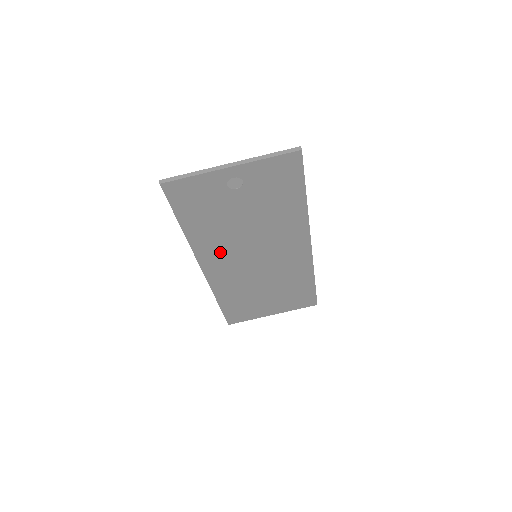
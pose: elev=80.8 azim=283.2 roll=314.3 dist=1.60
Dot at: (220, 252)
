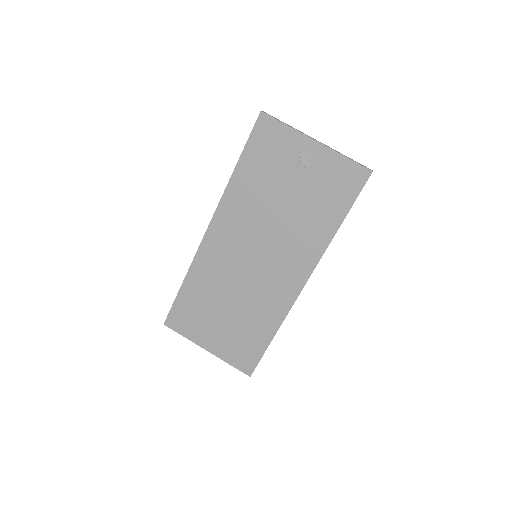
Dot at: (237, 222)
